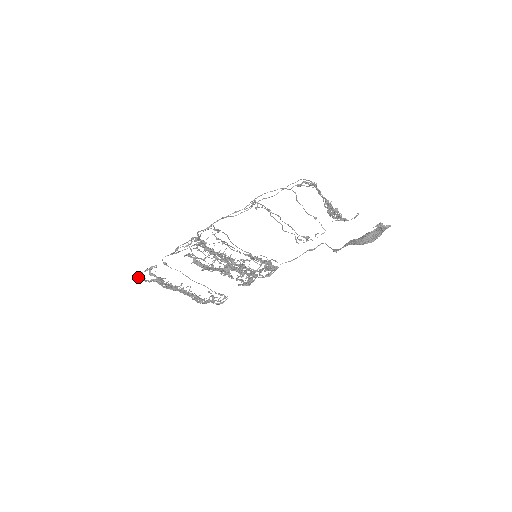
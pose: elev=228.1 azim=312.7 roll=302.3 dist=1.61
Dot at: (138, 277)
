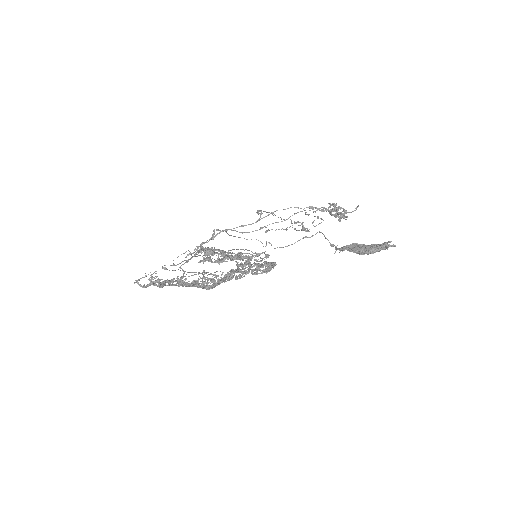
Dot at: (137, 283)
